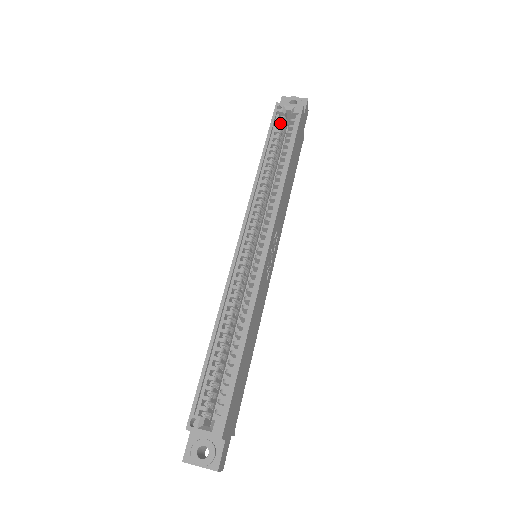
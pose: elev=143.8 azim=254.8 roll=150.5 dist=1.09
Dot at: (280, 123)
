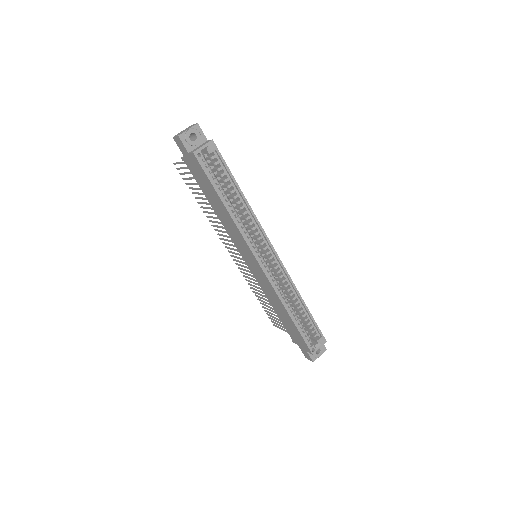
Dot at: (207, 166)
